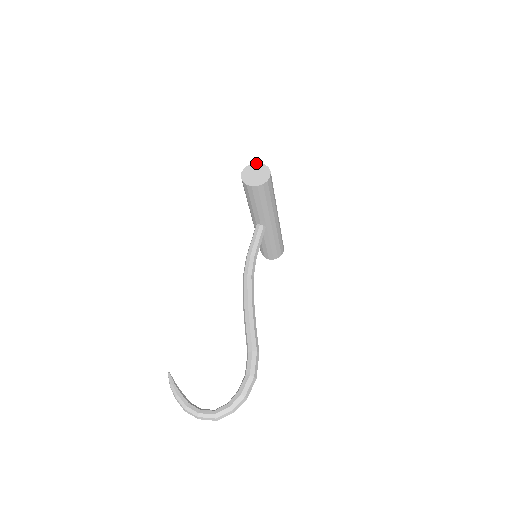
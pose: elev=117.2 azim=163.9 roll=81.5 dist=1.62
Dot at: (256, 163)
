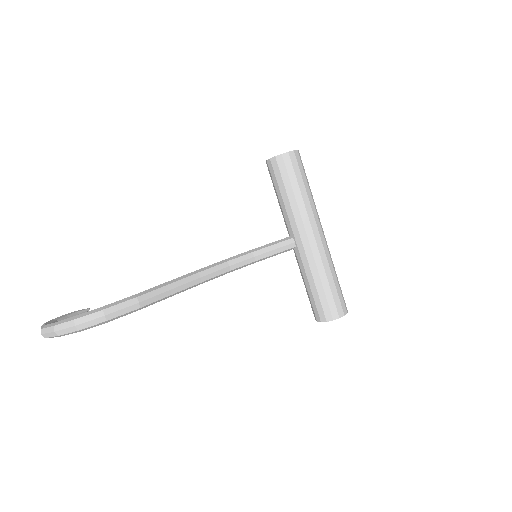
Dot at: occluded
